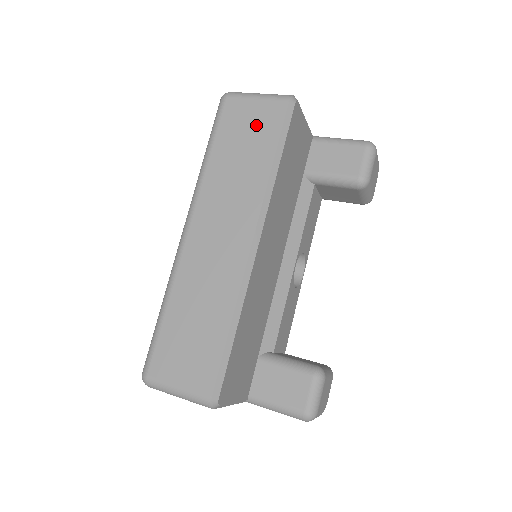
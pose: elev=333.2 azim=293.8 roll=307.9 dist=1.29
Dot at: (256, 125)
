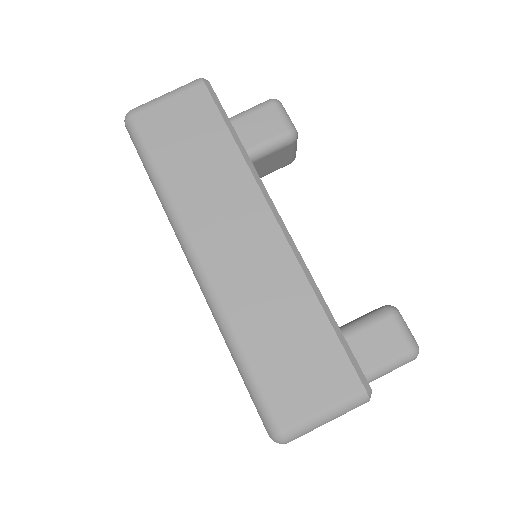
Dot at: (189, 121)
